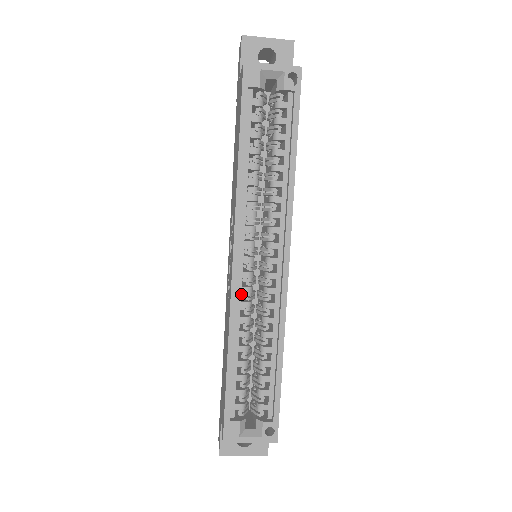
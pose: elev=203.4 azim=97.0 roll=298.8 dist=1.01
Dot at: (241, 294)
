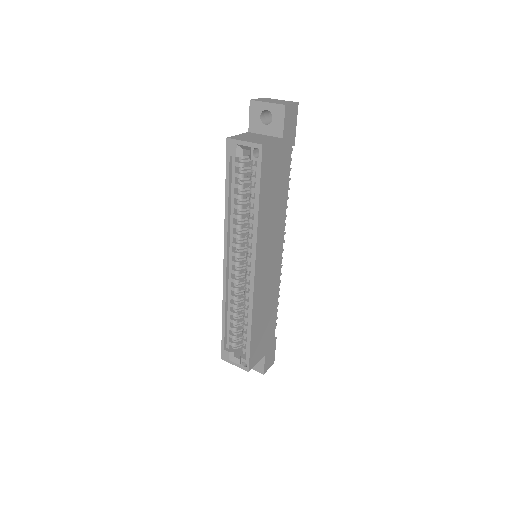
Dot at: occluded
